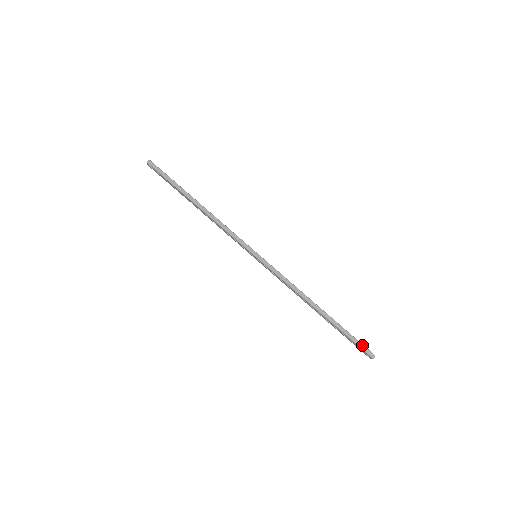
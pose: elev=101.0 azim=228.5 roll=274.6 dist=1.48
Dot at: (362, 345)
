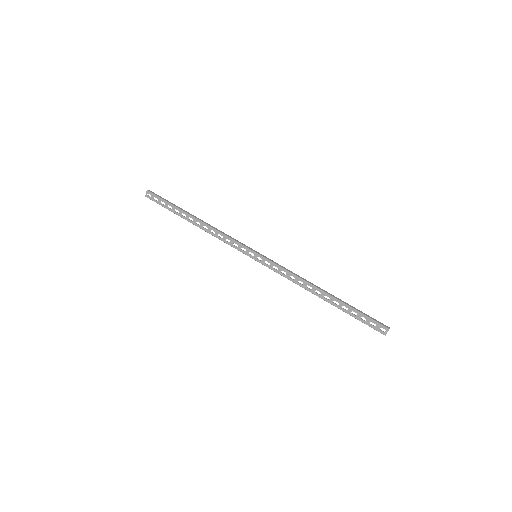
Dot at: (374, 319)
